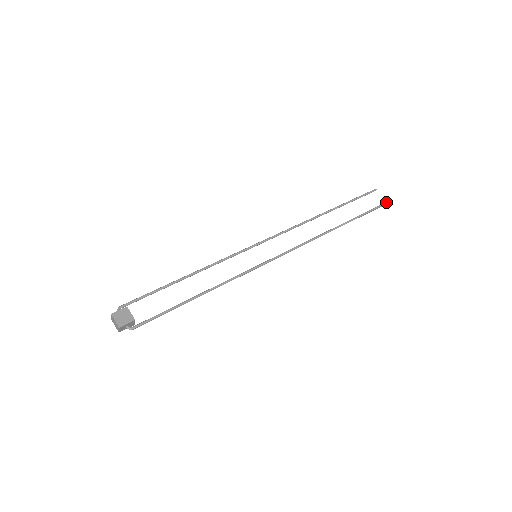
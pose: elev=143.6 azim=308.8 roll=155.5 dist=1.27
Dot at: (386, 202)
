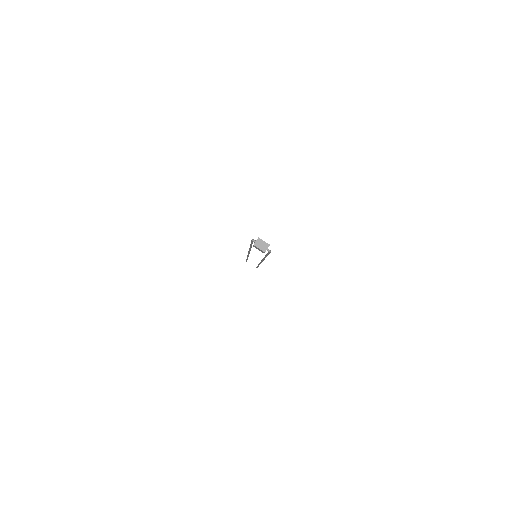
Dot at: occluded
